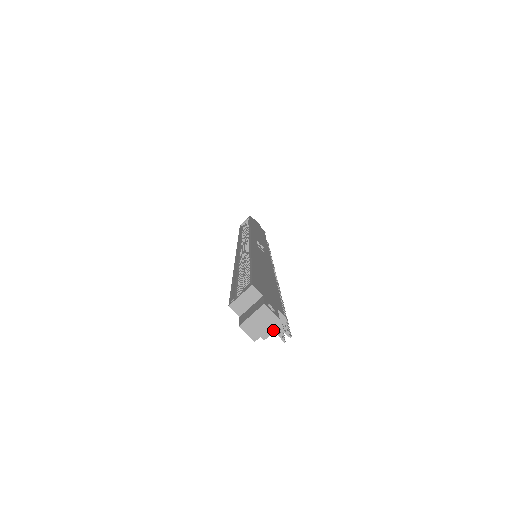
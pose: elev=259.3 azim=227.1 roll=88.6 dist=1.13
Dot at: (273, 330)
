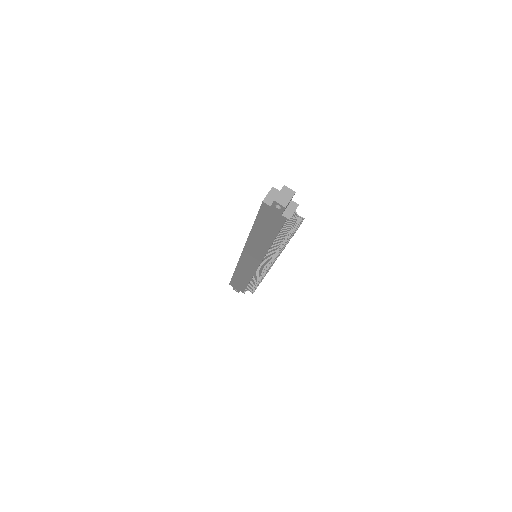
Dot at: (293, 213)
